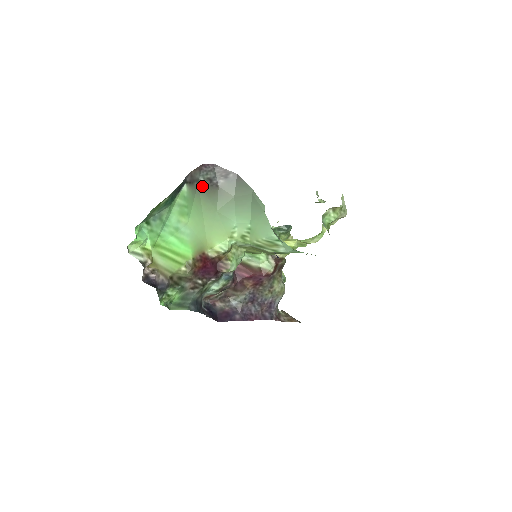
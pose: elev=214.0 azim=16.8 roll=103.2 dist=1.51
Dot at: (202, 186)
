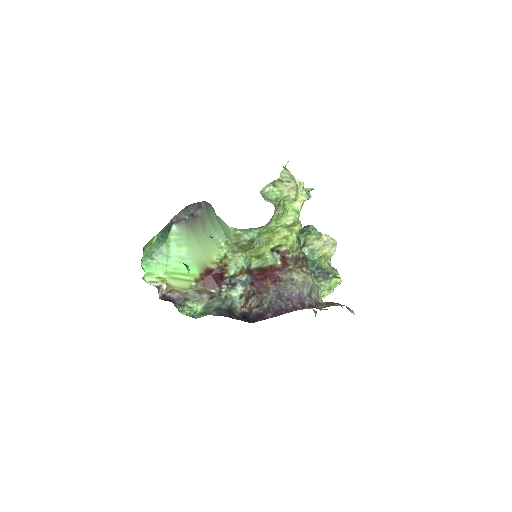
Dot at: (188, 221)
